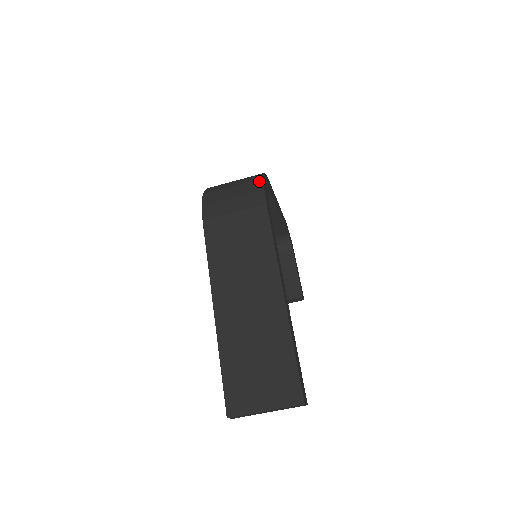
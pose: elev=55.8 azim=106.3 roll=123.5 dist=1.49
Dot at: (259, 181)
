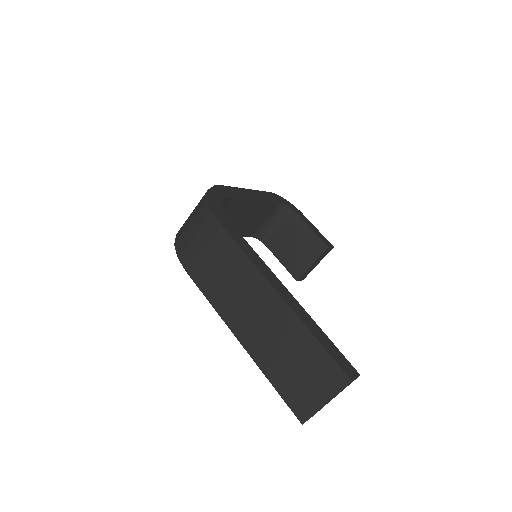
Dot at: (205, 205)
